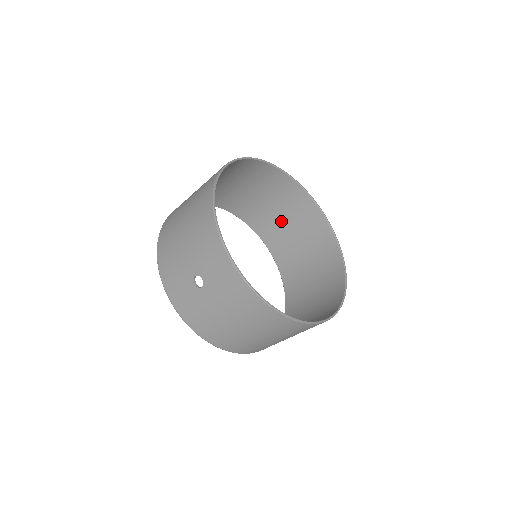
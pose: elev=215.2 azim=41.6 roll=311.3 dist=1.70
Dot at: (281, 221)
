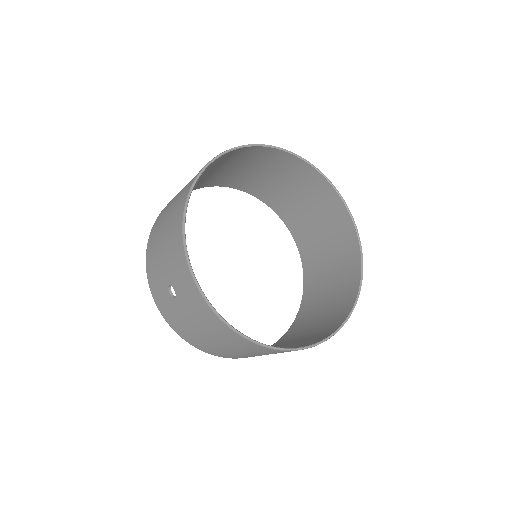
Dot at: (303, 208)
